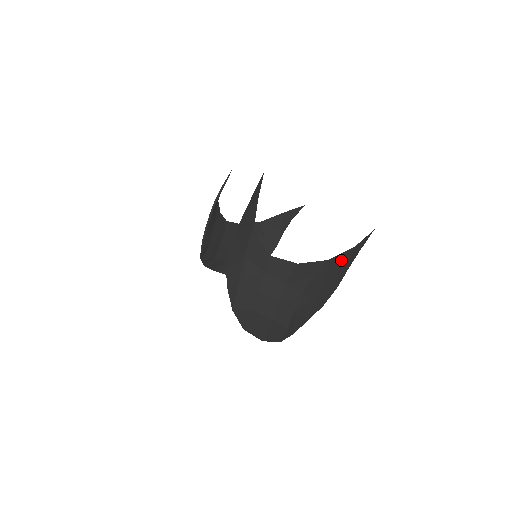
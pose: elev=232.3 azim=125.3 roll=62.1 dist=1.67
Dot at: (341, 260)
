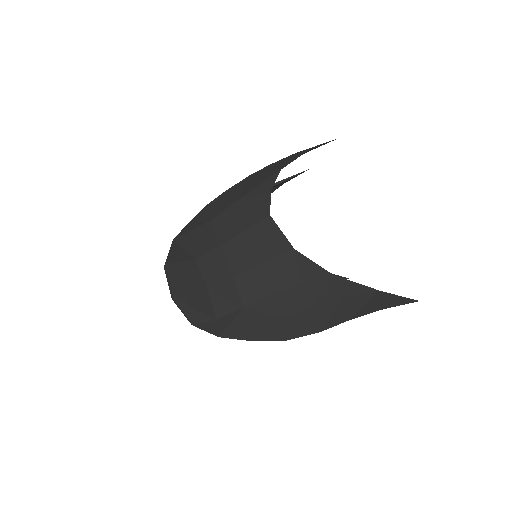
Dot at: (350, 293)
